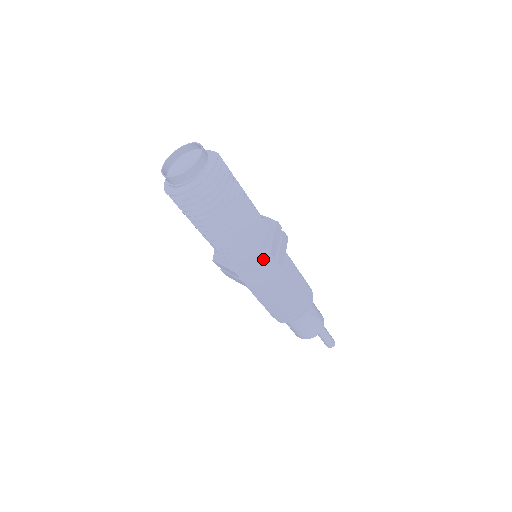
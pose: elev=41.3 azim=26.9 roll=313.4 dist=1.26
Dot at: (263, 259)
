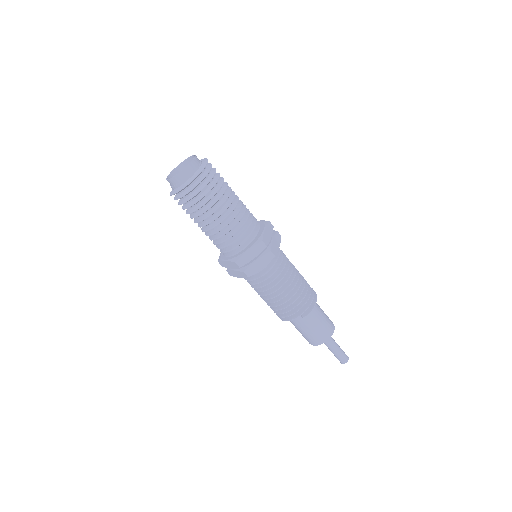
Dot at: (269, 227)
